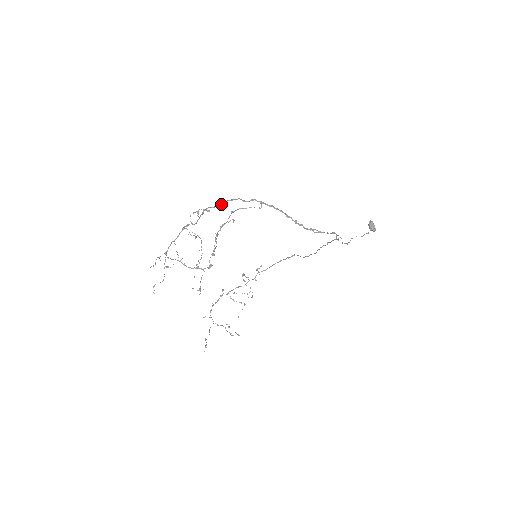
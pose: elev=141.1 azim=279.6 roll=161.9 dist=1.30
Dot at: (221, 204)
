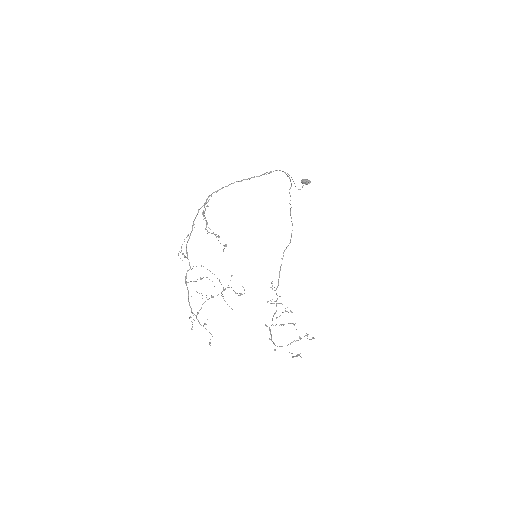
Dot at: (192, 229)
